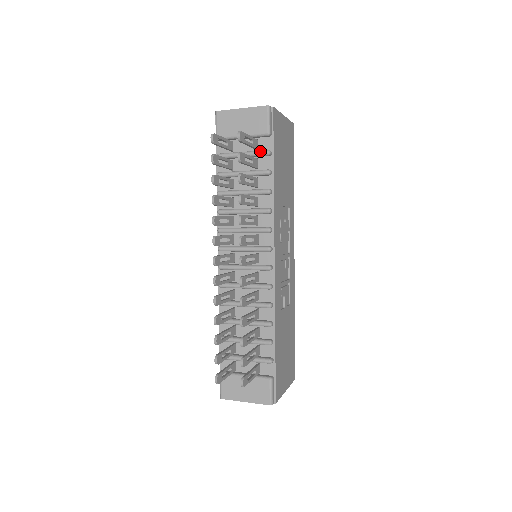
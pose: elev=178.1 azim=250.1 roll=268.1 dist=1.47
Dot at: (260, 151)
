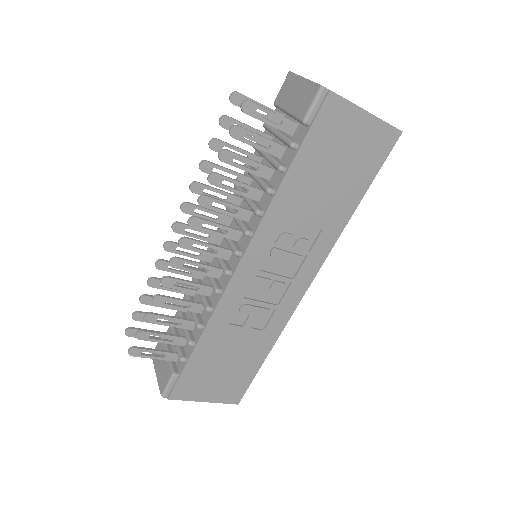
Dot at: (287, 139)
